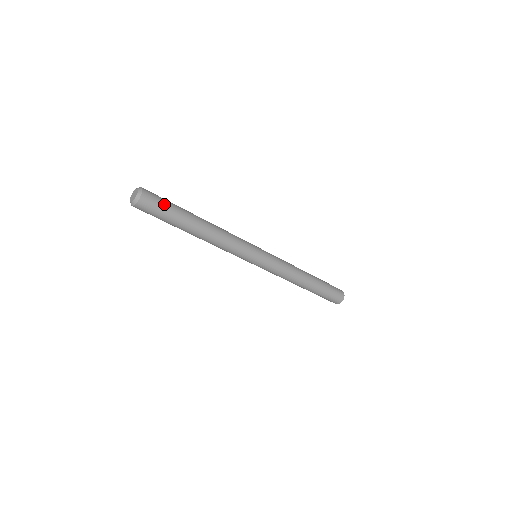
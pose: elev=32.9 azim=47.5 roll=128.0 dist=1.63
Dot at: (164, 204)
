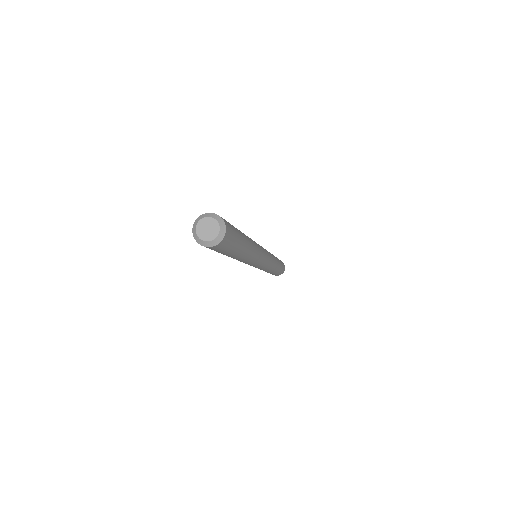
Dot at: (234, 230)
